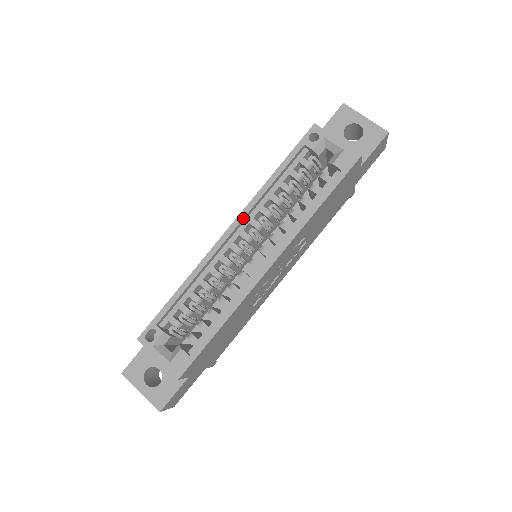
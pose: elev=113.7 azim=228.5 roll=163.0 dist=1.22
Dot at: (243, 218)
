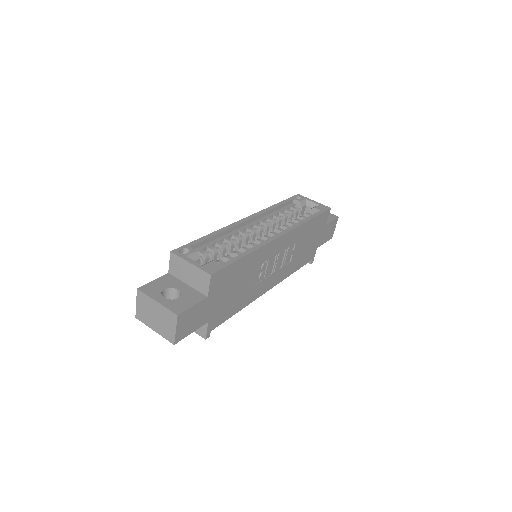
Dot at: (258, 215)
